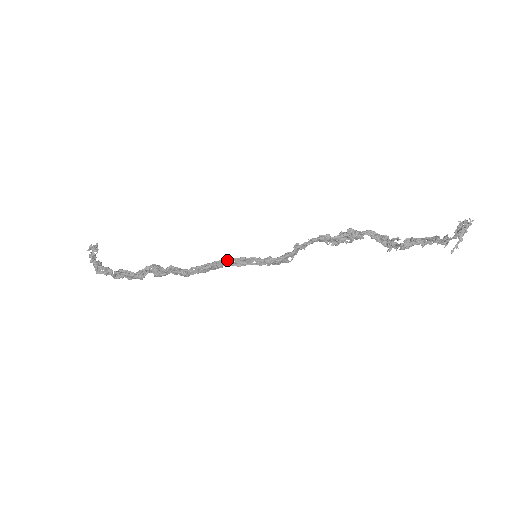
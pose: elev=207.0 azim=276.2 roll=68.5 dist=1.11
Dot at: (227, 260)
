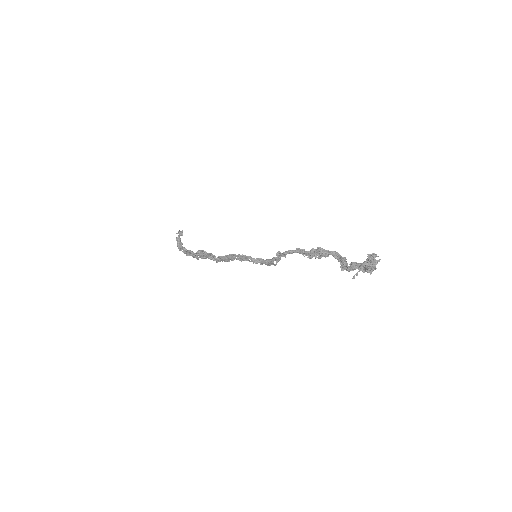
Dot at: (234, 255)
